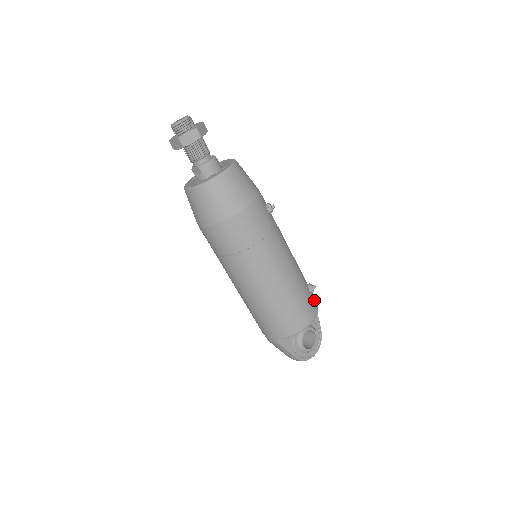
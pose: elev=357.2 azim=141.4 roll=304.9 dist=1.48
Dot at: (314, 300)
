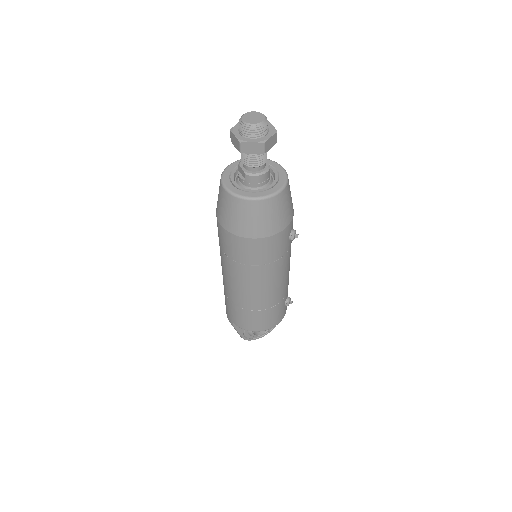
Dot at: (284, 311)
